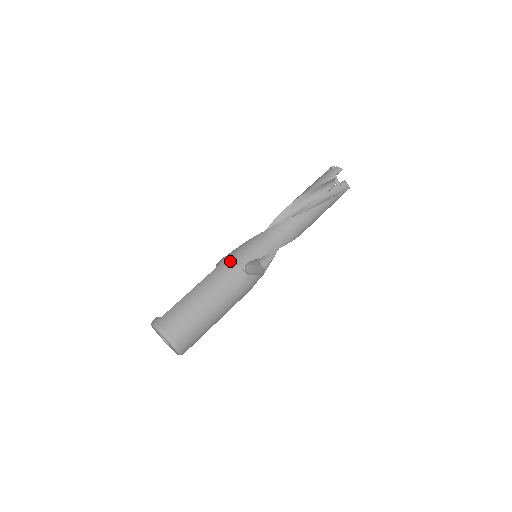
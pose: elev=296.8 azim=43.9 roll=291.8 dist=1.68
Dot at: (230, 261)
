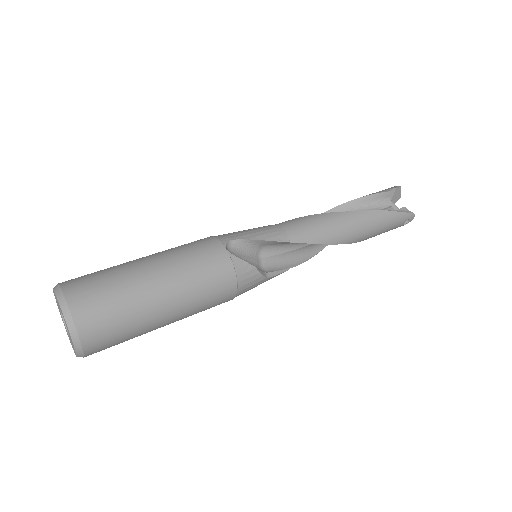
Dot at: (208, 237)
